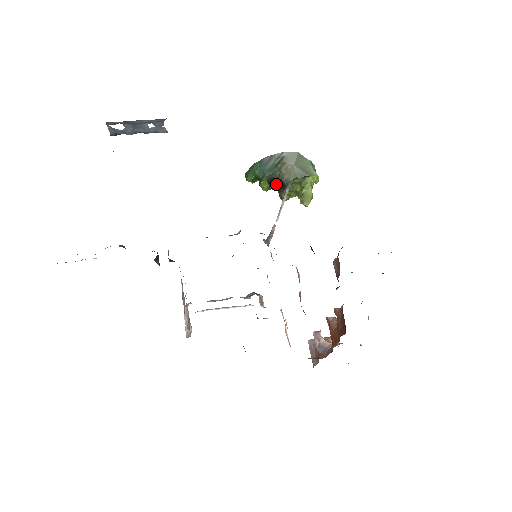
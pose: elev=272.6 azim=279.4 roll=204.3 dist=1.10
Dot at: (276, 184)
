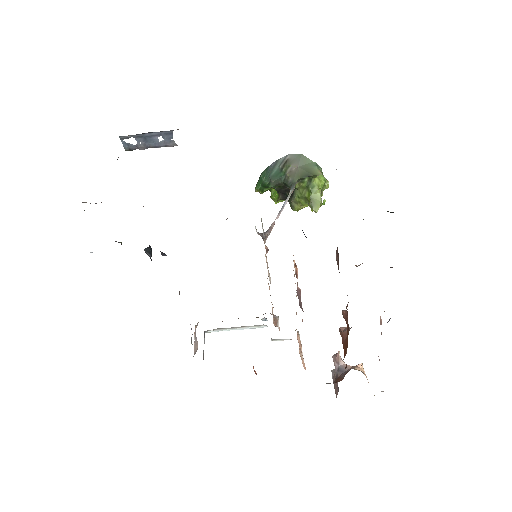
Dot at: (285, 192)
